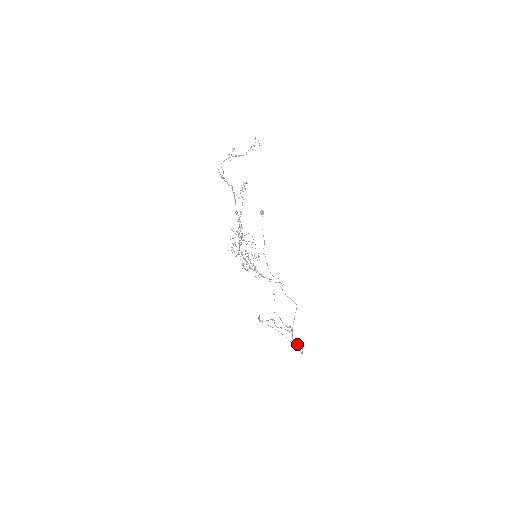
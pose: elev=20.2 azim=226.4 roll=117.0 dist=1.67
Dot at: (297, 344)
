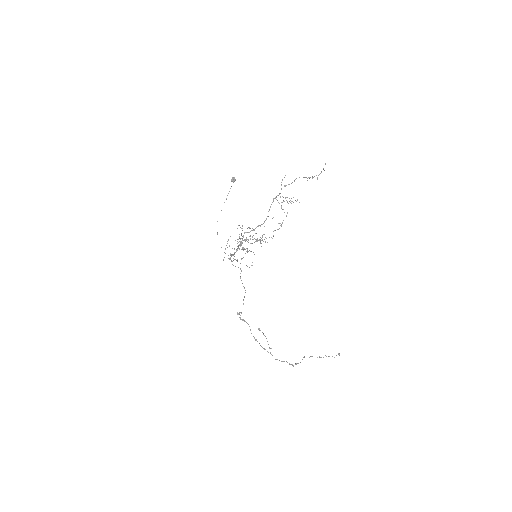
Dot at: (256, 340)
